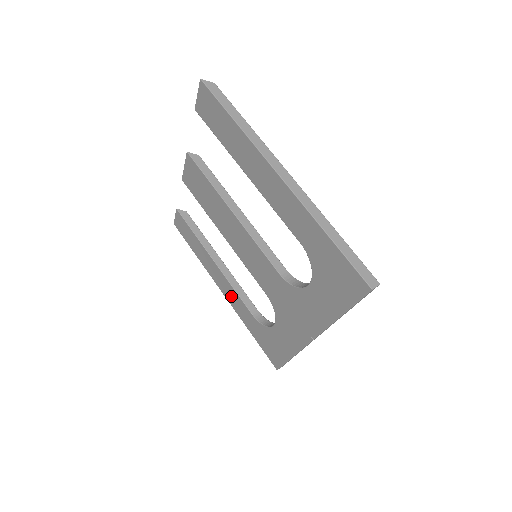
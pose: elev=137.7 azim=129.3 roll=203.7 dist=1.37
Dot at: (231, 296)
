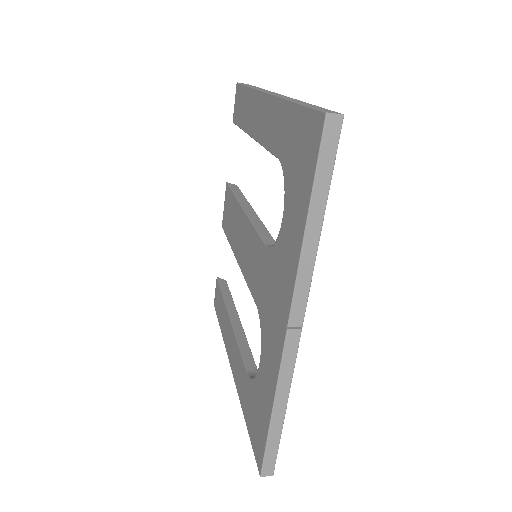
Dot at: (235, 362)
